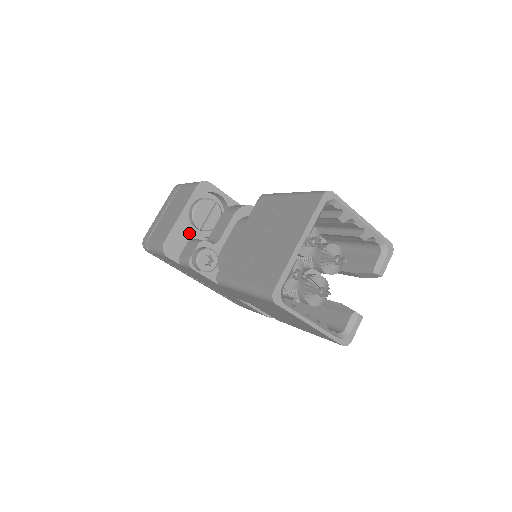
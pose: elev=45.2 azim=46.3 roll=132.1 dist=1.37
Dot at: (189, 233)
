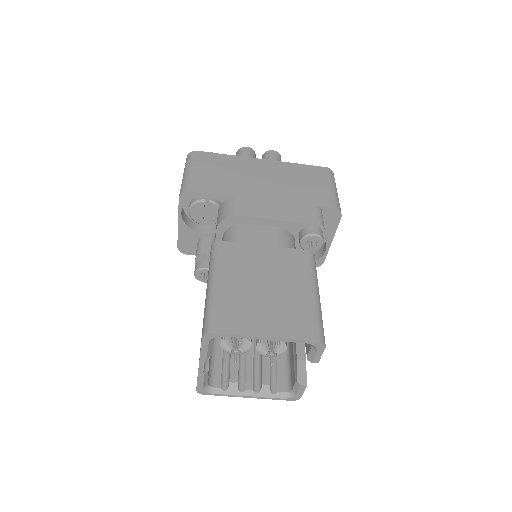
Dot at: (195, 234)
